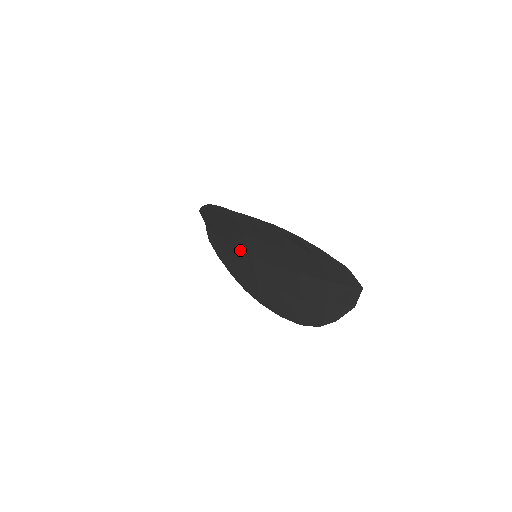
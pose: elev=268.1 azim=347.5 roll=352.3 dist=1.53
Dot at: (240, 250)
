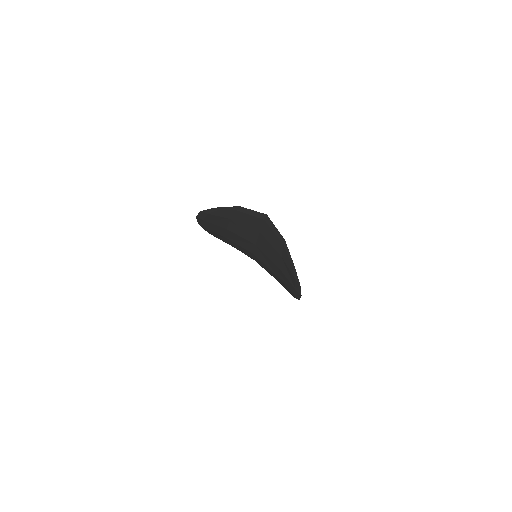
Dot at: occluded
